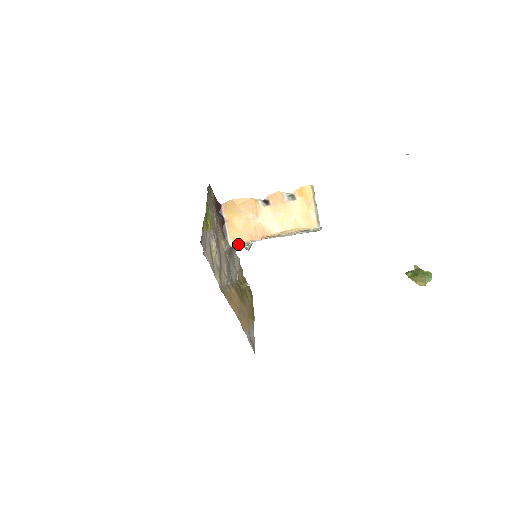
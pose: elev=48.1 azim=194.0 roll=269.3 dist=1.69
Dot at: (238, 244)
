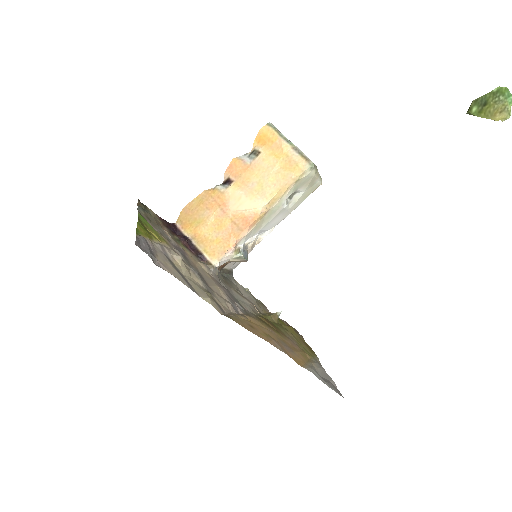
Dot at: (224, 257)
